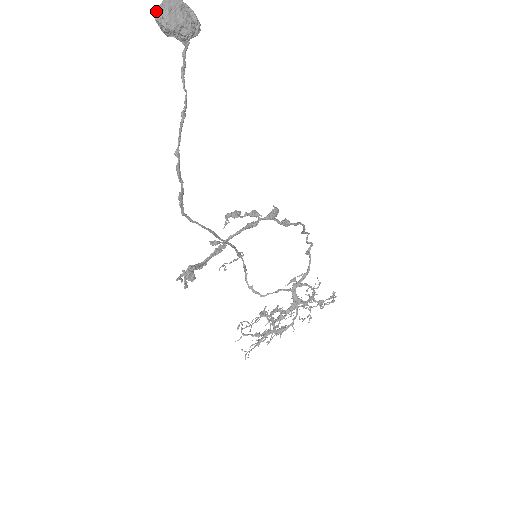
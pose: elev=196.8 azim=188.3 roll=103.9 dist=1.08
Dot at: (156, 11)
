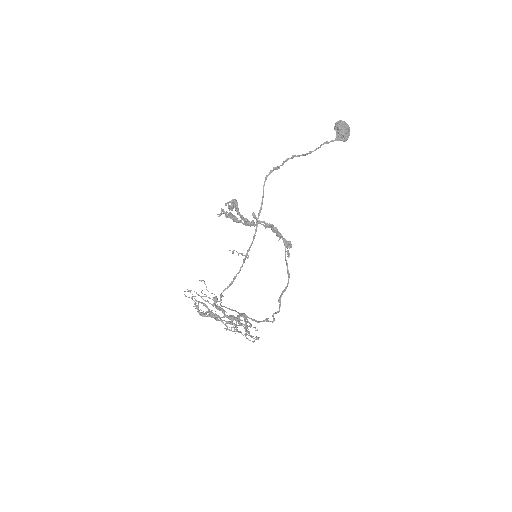
Dot at: (340, 120)
